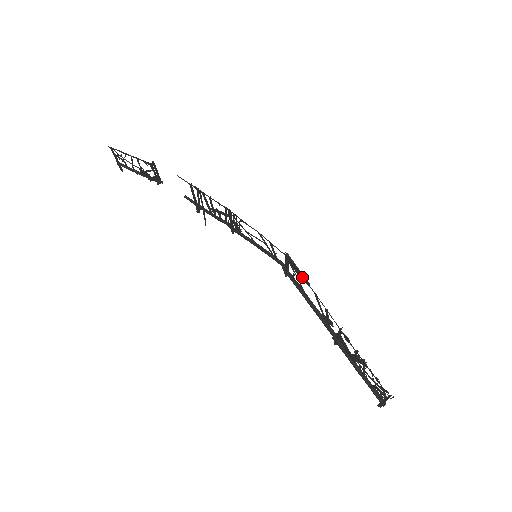
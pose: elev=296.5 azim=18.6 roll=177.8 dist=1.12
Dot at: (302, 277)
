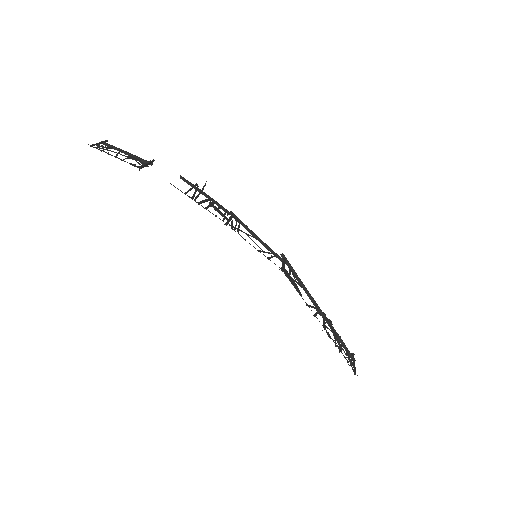
Dot at: occluded
